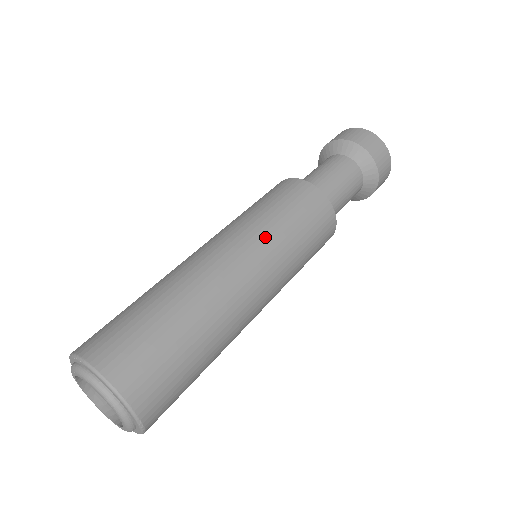
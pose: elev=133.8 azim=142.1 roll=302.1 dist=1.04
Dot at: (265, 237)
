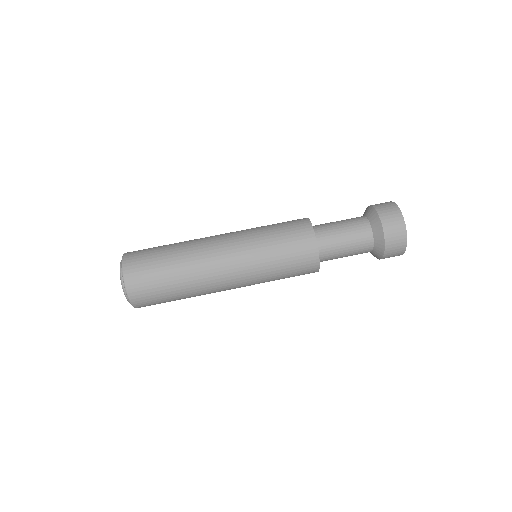
Dot at: (257, 273)
